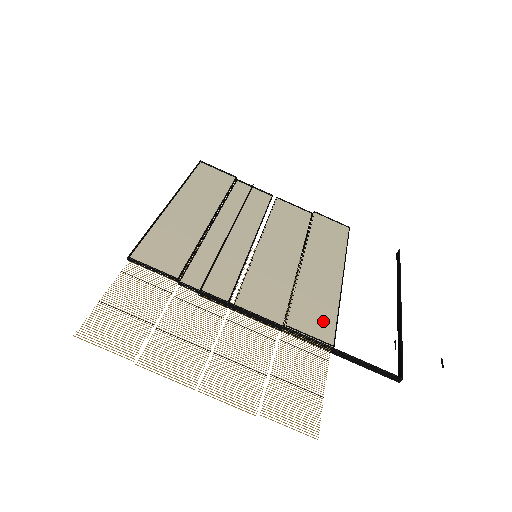
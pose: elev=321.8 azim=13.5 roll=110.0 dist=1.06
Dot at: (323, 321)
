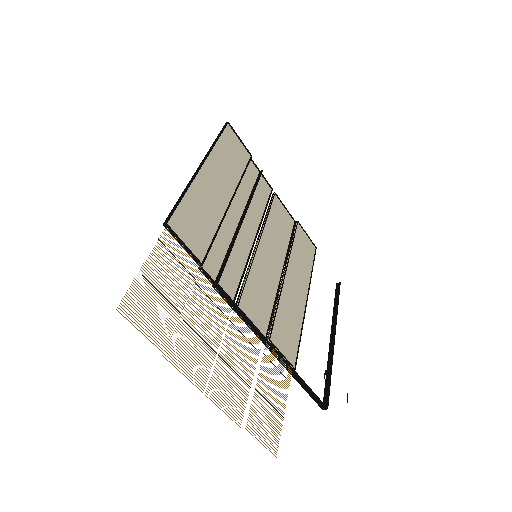
Dot at: (291, 341)
